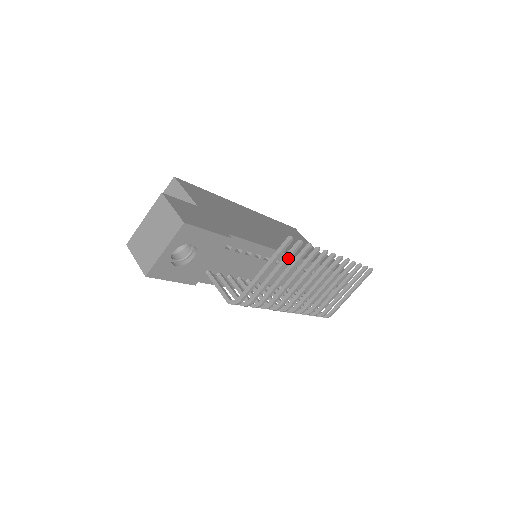
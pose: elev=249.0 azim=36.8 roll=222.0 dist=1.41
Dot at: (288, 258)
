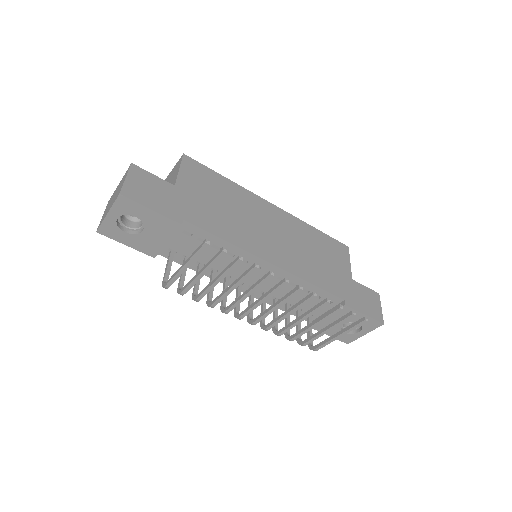
Dot at: (212, 262)
